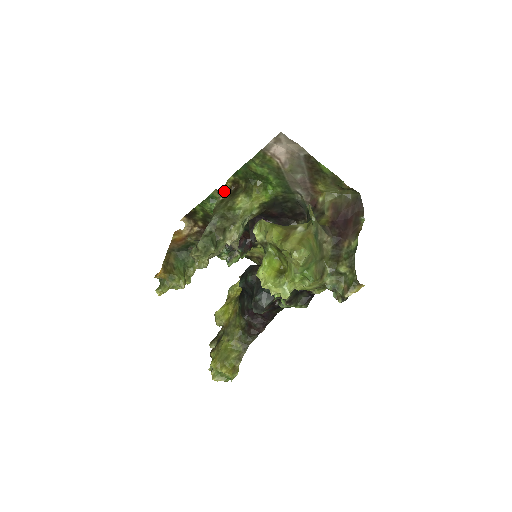
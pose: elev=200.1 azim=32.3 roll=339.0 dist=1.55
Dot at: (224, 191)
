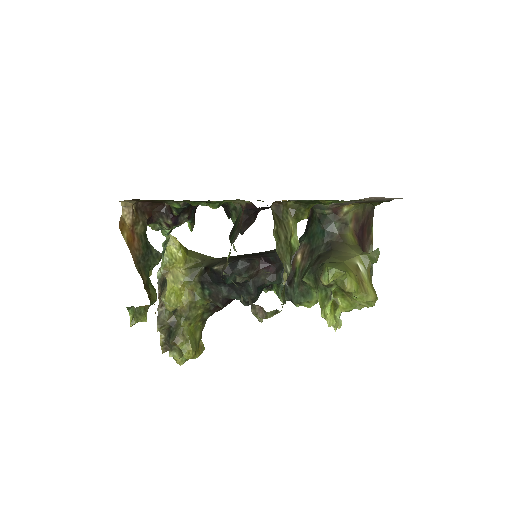
Dot at: (273, 218)
